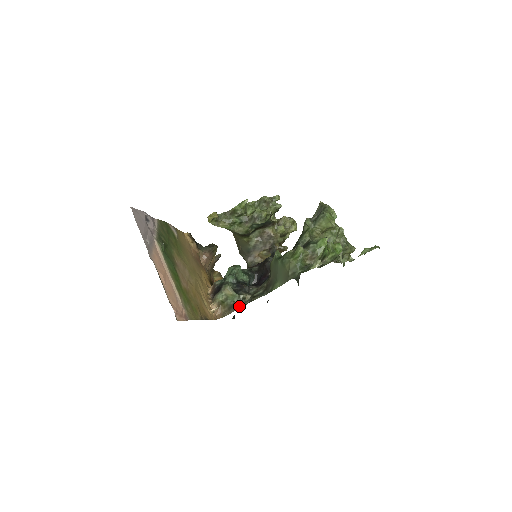
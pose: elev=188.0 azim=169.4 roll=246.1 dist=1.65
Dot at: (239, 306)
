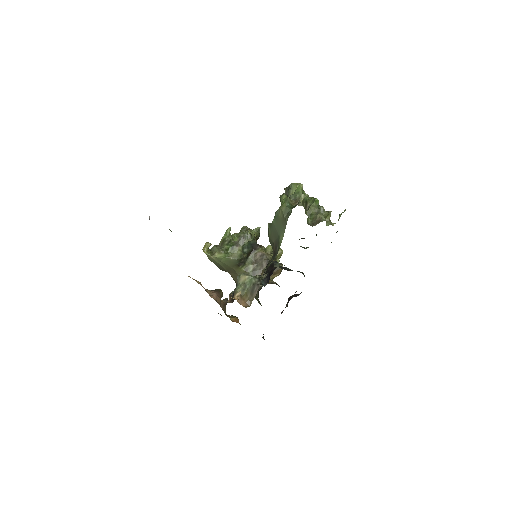
Dot at: (259, 284)
